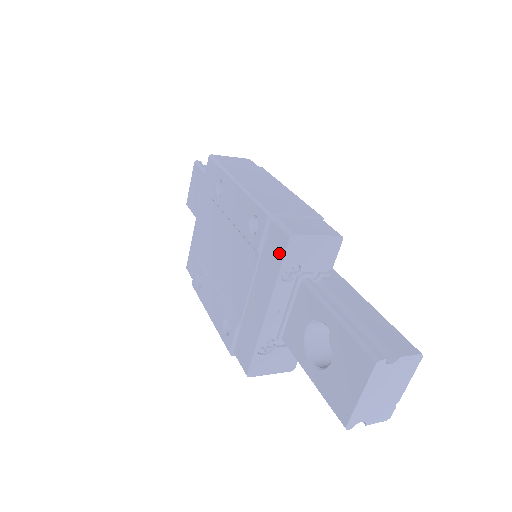
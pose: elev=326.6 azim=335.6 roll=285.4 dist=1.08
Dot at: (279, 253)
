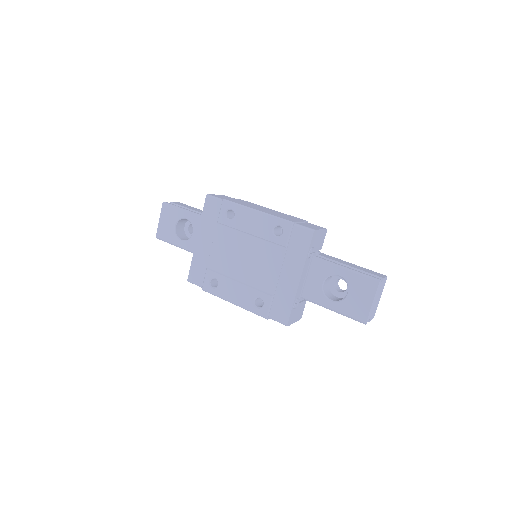
Dot at: (306, 243)
